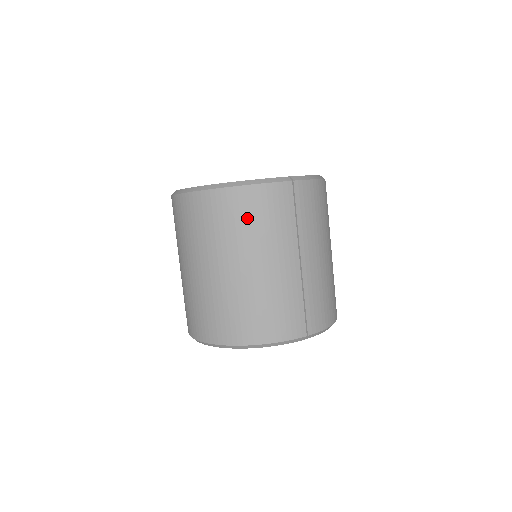
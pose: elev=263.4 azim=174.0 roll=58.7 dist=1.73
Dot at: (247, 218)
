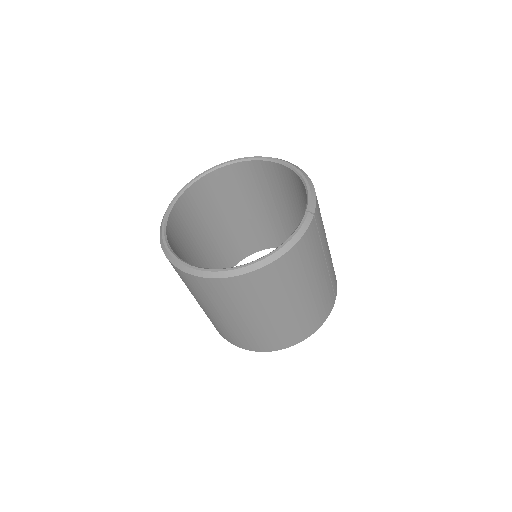
Dot at: (295, 270)
